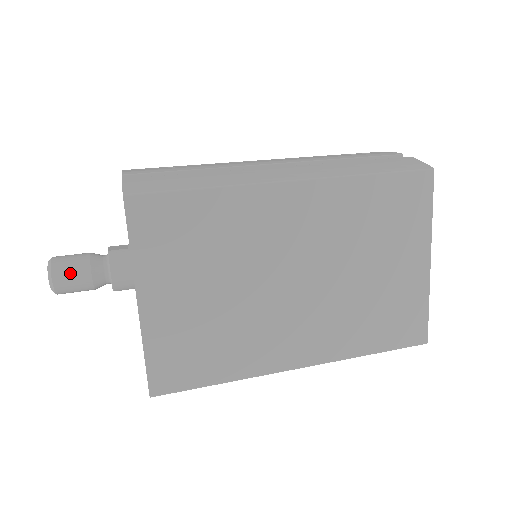
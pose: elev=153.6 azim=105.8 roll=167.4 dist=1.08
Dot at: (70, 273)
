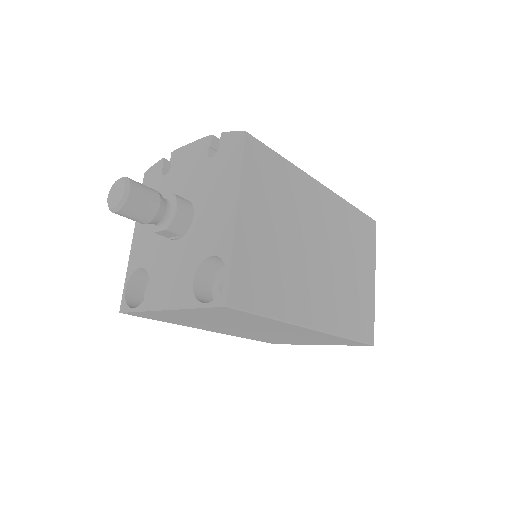
Dot at: (145, 192)
